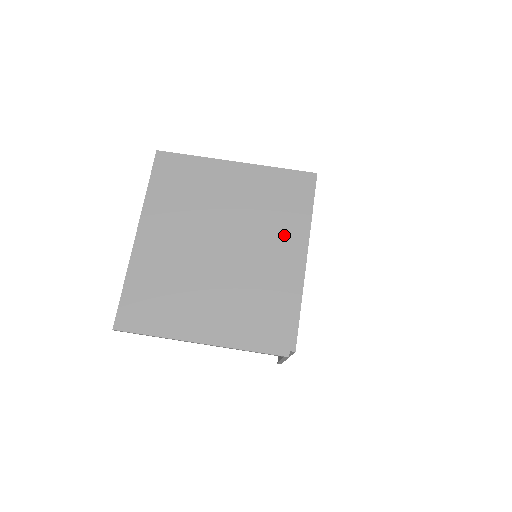
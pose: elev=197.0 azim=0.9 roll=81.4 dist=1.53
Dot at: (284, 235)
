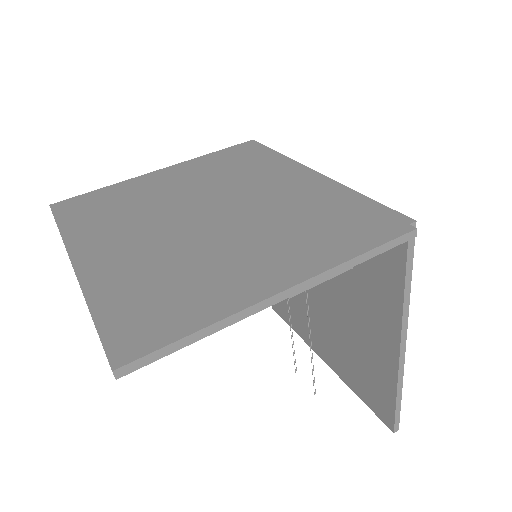
Dot at: (271, 174)
